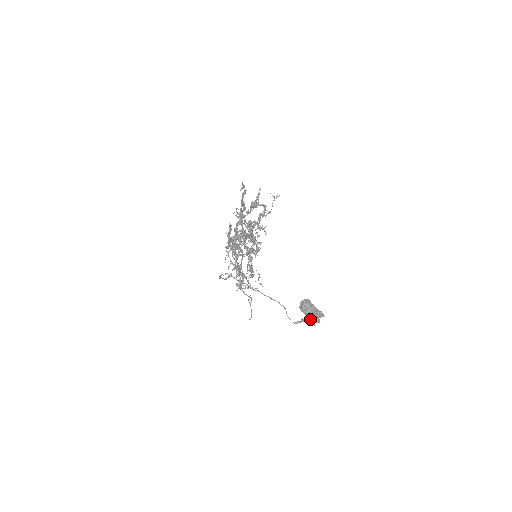
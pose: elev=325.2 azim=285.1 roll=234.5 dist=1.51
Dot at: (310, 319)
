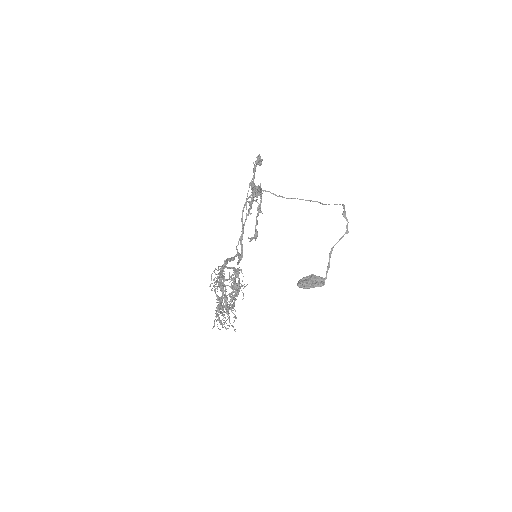
Dot at: occluded
